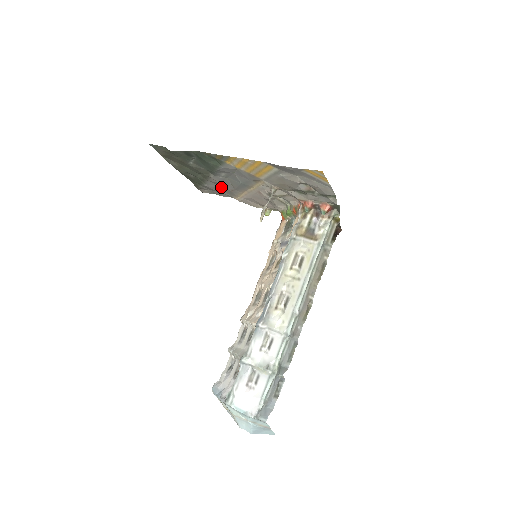
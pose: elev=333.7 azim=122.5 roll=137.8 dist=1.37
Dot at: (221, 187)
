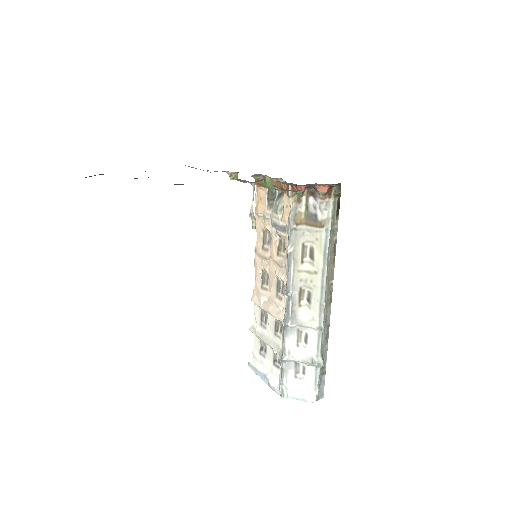
Dot at: occluded
